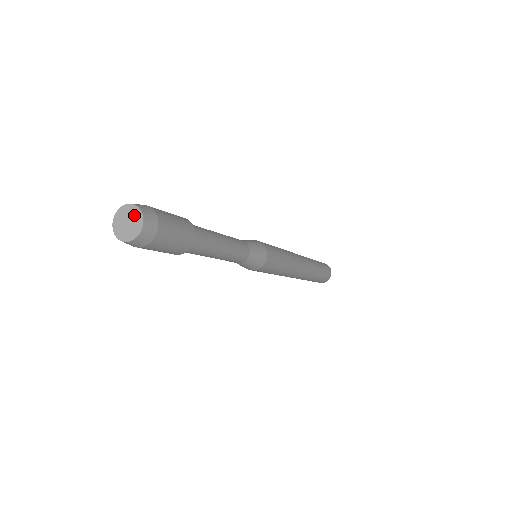
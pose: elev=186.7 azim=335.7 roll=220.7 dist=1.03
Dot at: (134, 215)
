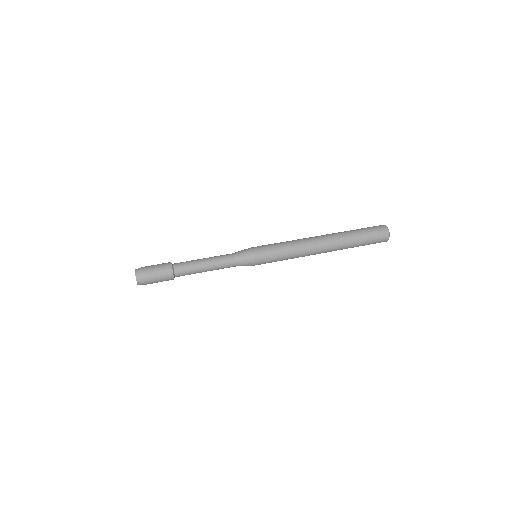
Dot at: (136, 280)
